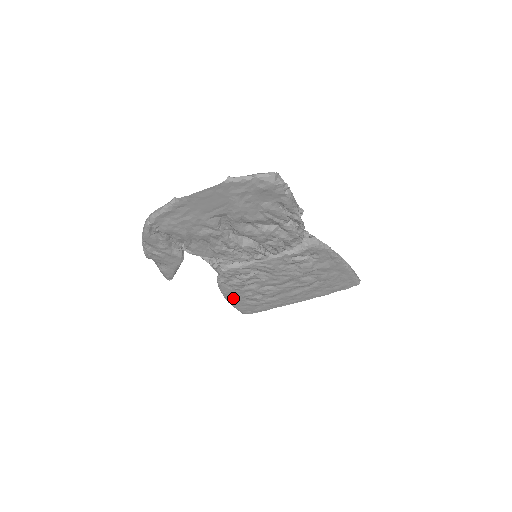
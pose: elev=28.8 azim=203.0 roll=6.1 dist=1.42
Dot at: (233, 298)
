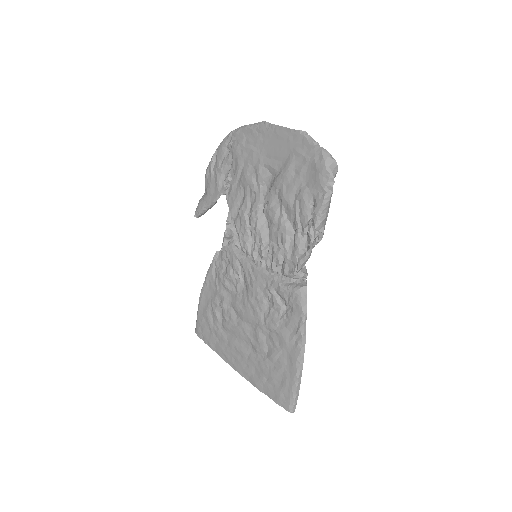
Dot at: (206, 295)
